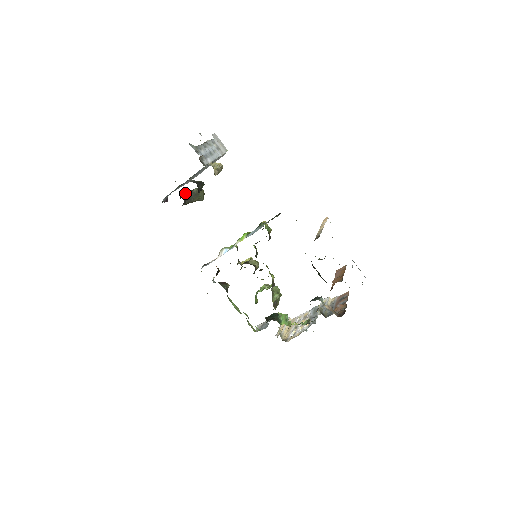
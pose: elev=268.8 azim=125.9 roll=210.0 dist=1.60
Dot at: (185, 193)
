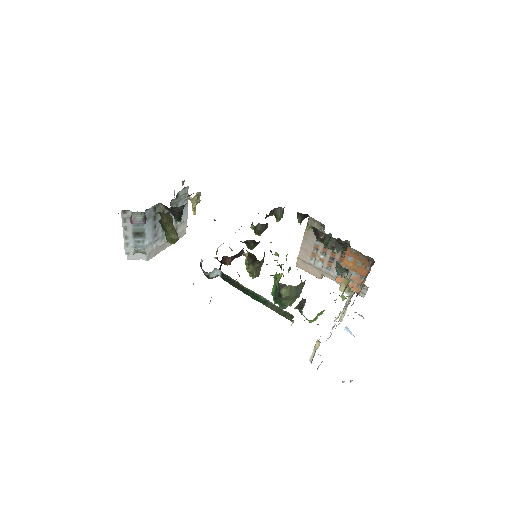
Dot at: occluded
